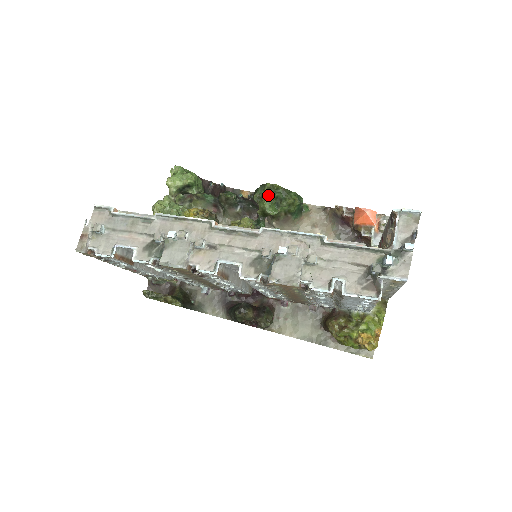
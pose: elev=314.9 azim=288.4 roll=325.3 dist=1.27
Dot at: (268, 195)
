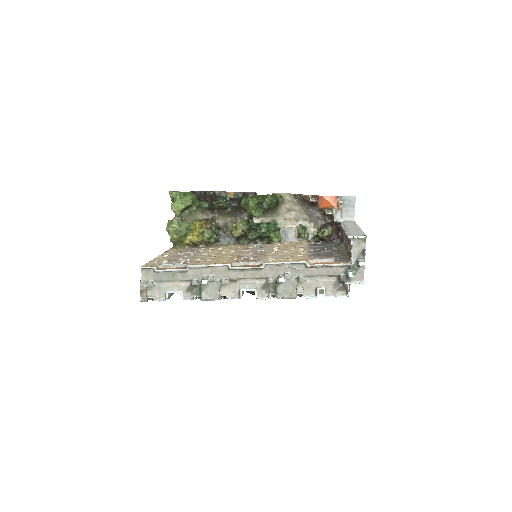
Dot at: (252, 204)
